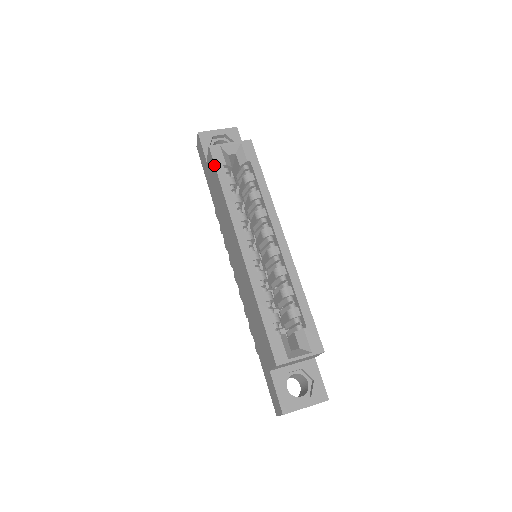
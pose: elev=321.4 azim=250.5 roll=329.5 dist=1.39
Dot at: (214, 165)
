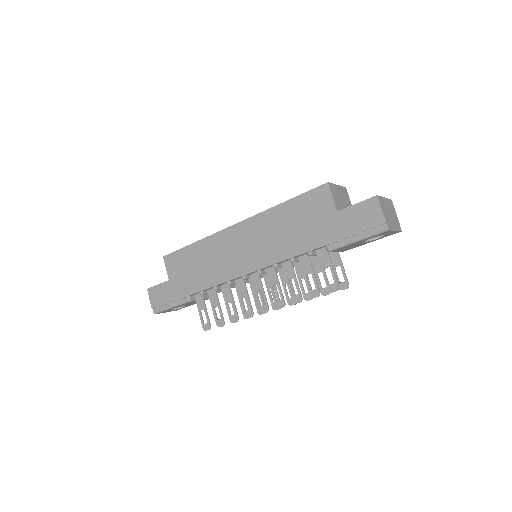
Dot at: (176, 251)
